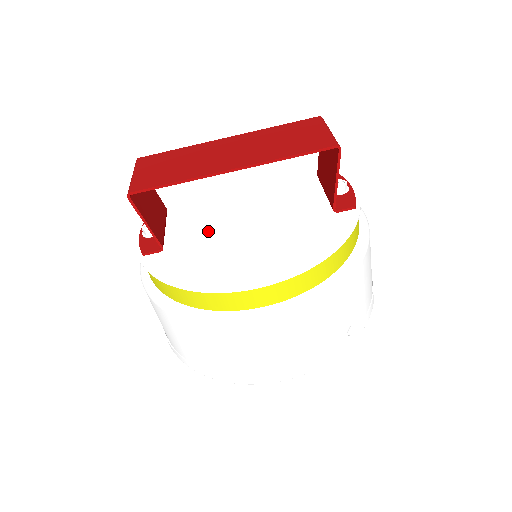
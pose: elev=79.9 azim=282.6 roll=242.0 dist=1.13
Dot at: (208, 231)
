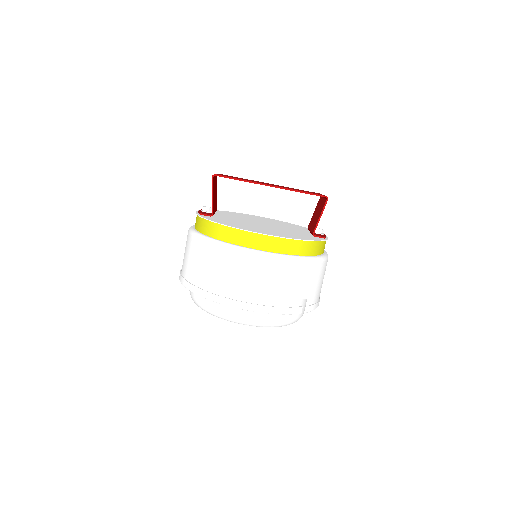
Dot at: (240, 221)
